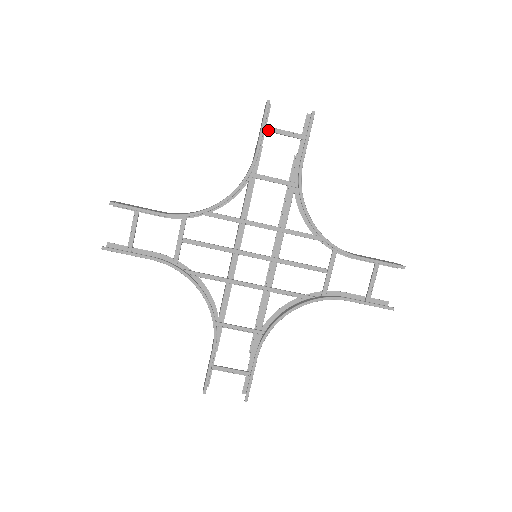
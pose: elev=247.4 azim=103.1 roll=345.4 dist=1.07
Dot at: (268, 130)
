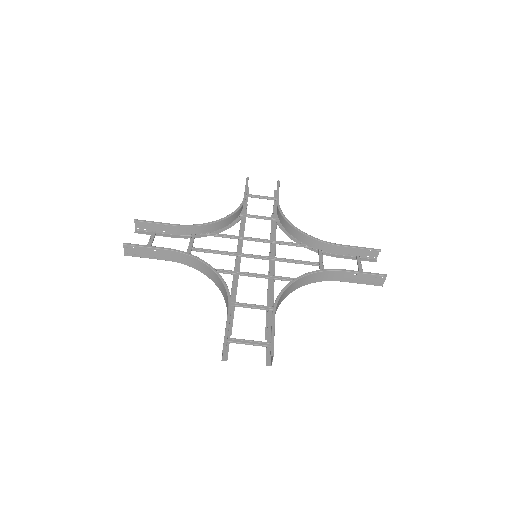
Dot at: (250, 196)
